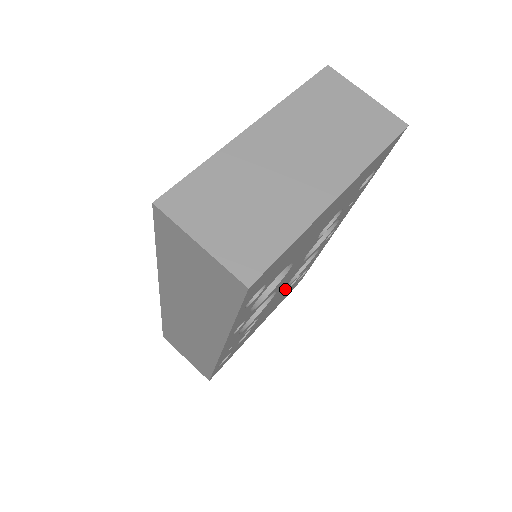
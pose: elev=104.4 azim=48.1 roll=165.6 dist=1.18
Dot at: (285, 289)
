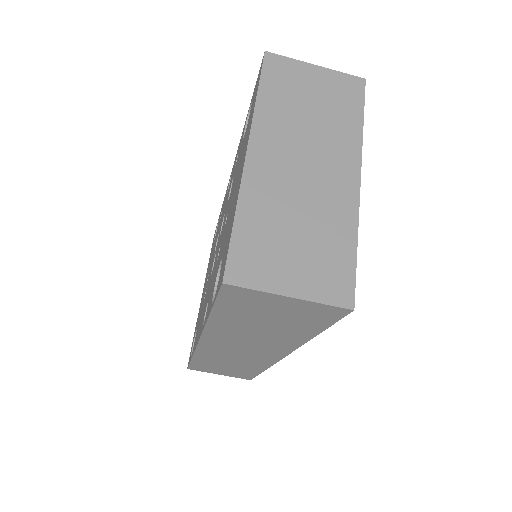
Dot at: occluded
